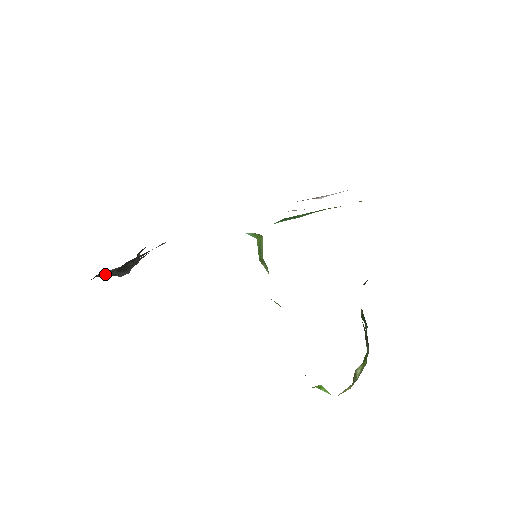
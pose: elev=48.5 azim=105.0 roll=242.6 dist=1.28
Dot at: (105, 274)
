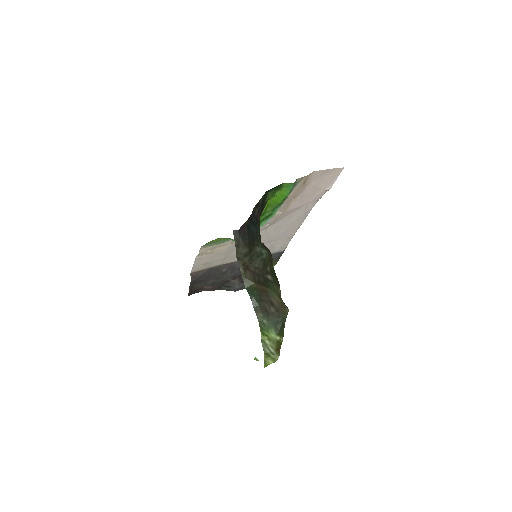
Dot at: (208, 289)
